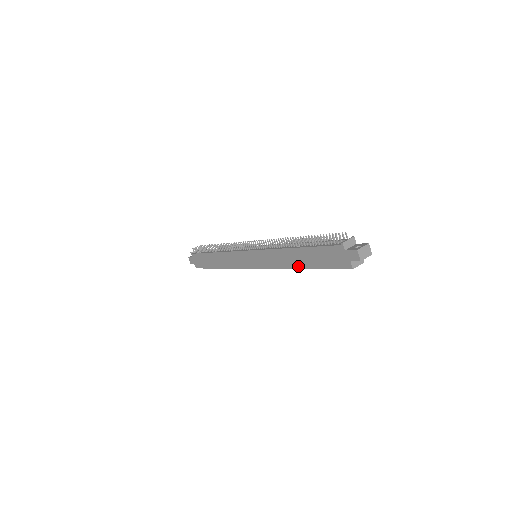
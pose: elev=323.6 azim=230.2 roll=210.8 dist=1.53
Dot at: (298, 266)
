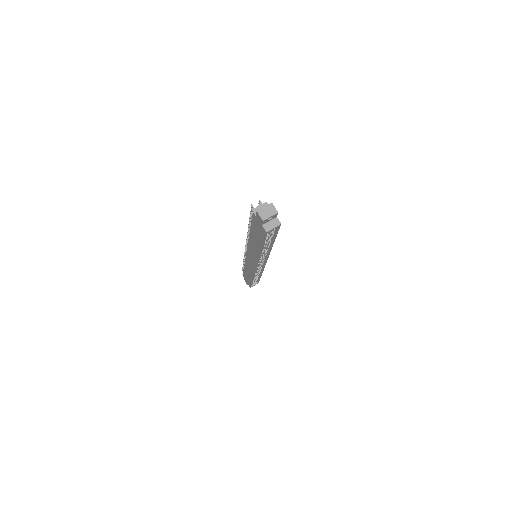
Dot at: (259, 249)
